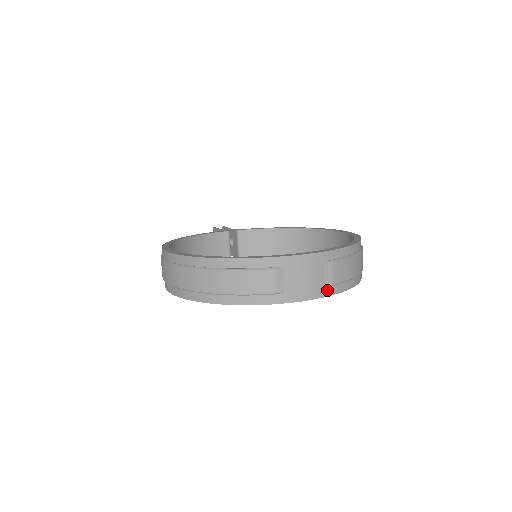
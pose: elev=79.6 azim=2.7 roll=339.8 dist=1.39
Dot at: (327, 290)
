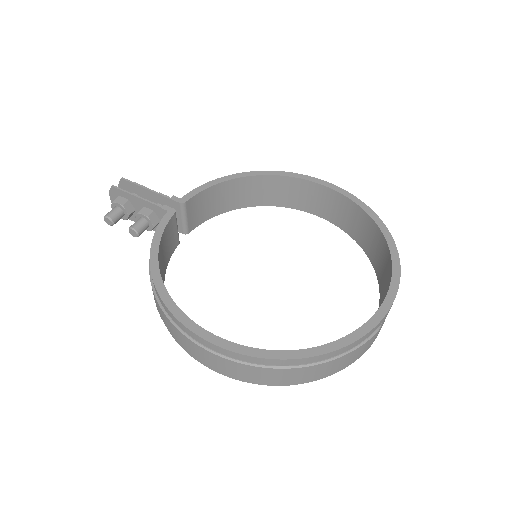
Dot at: occluded
